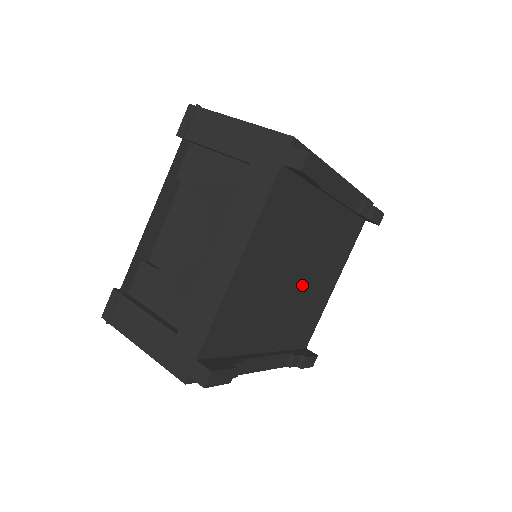
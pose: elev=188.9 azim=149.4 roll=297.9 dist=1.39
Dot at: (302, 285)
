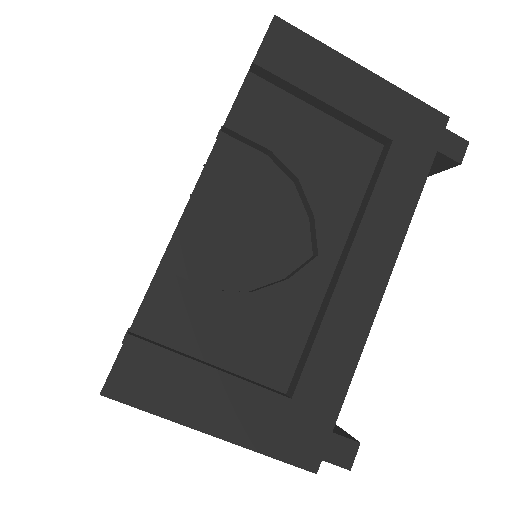
Dot at: occluded
